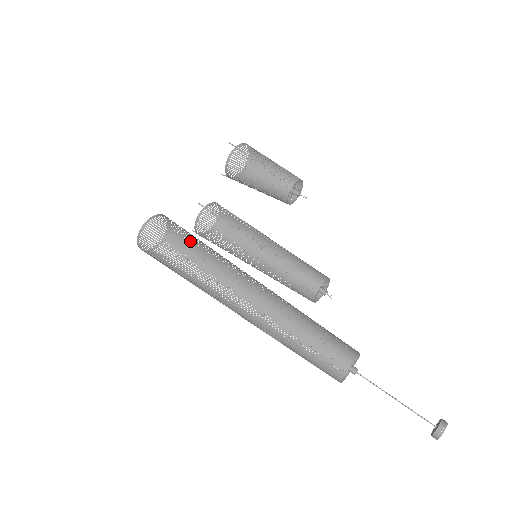
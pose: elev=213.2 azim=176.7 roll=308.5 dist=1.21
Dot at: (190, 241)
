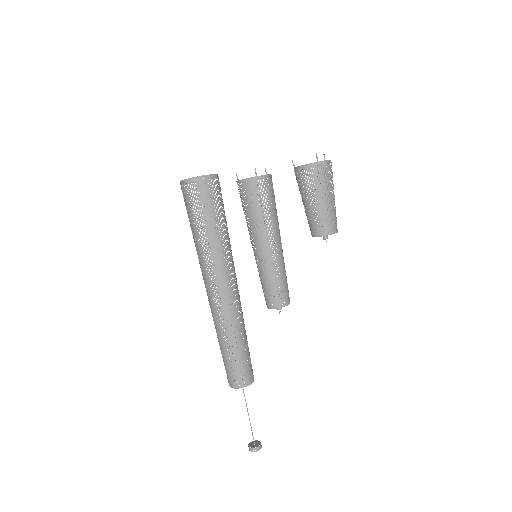
Dot at: (216, 222)
